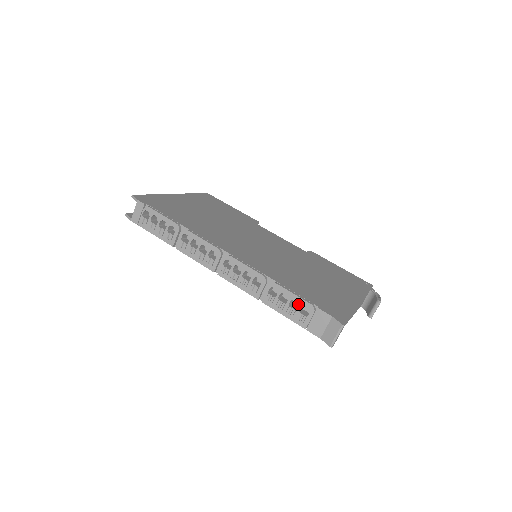
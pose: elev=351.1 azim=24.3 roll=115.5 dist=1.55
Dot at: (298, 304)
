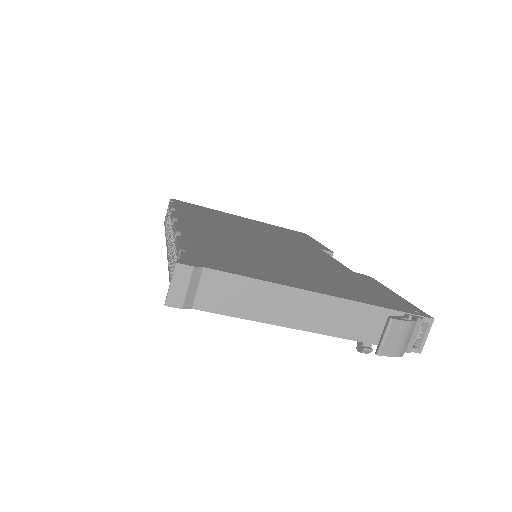
Dot at: occluded
